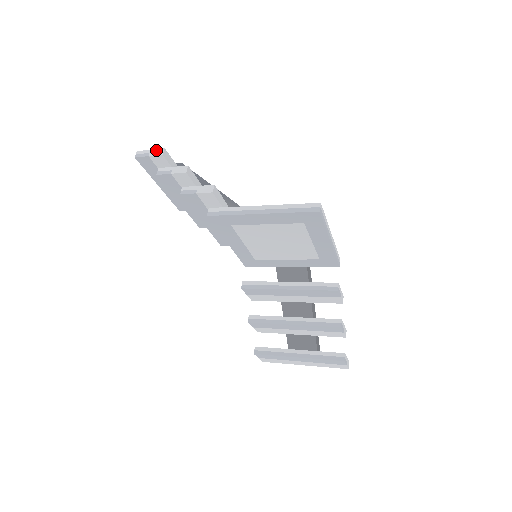
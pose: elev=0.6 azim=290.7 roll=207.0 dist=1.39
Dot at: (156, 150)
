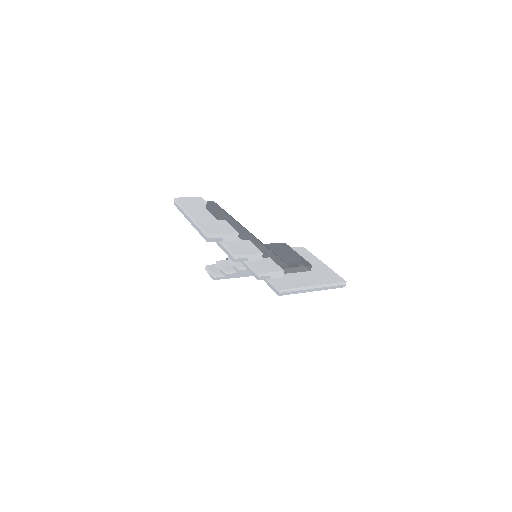
Dot at: (230, 235)
